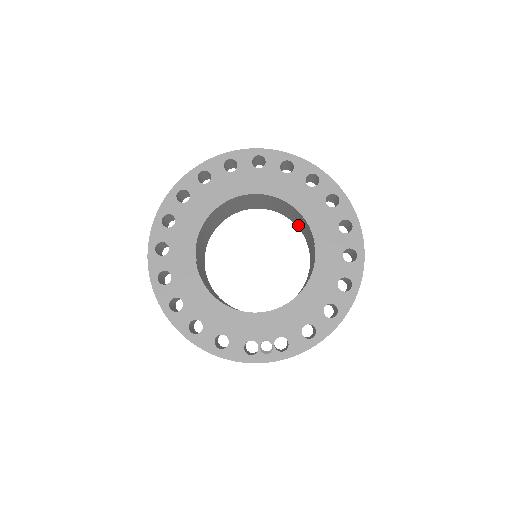
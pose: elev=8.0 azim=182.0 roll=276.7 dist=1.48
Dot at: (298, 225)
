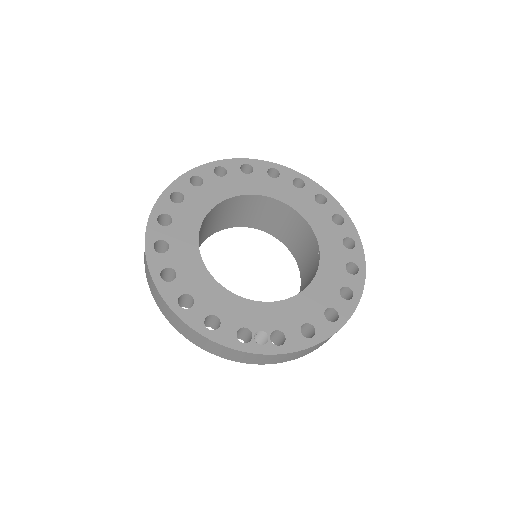
Dot at: (294, 248)
